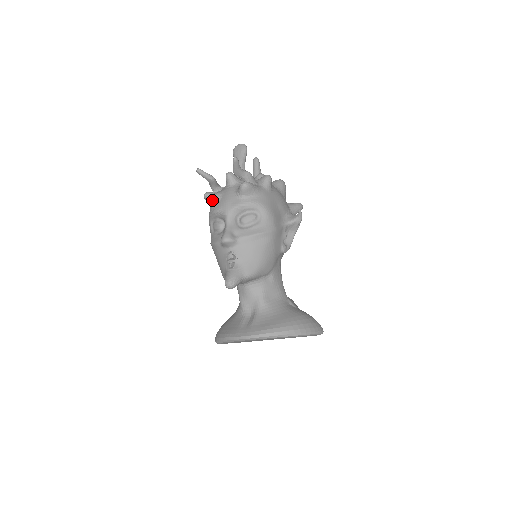
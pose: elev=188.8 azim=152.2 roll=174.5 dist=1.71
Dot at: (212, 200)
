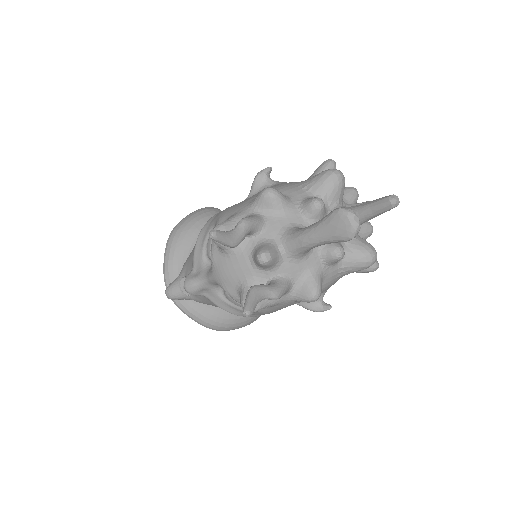
Dot at: (217, 245)
